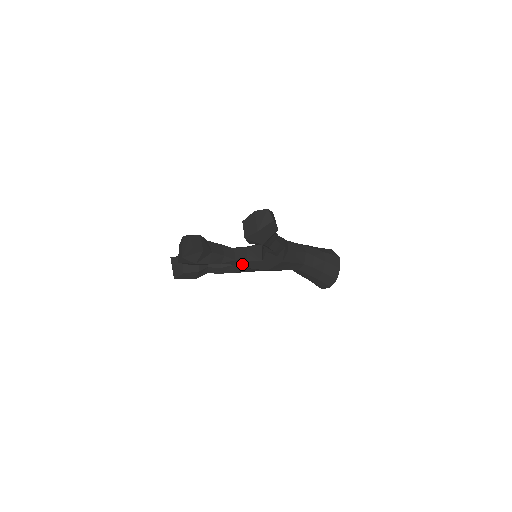
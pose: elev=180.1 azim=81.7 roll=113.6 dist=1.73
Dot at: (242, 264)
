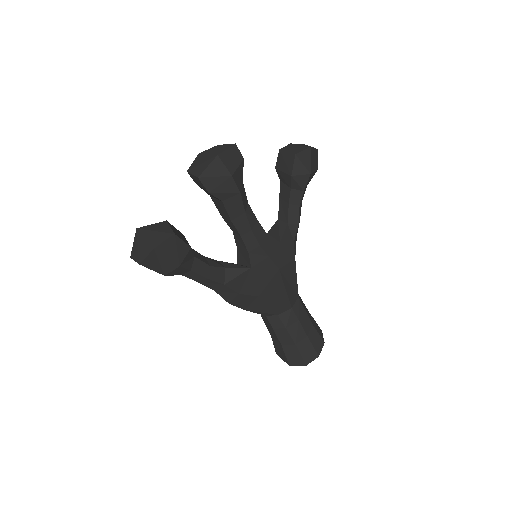
Dot at: (259, 237)
